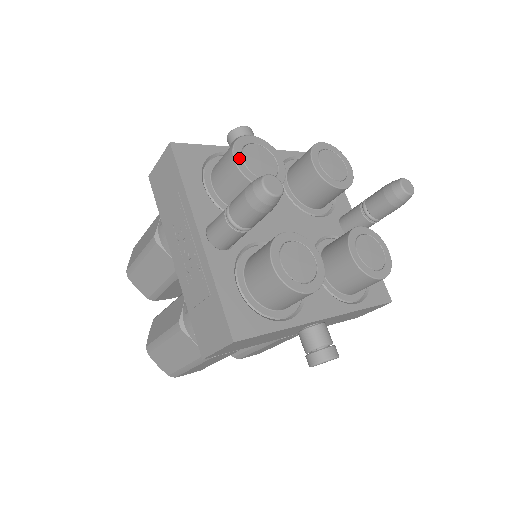
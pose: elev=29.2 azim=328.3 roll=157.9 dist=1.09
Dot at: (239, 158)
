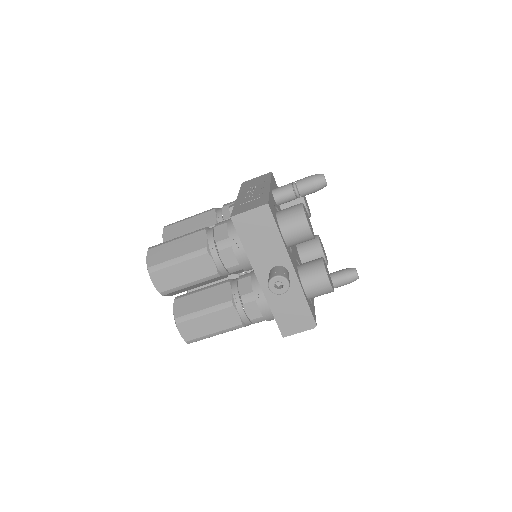
Dot at: occluded
